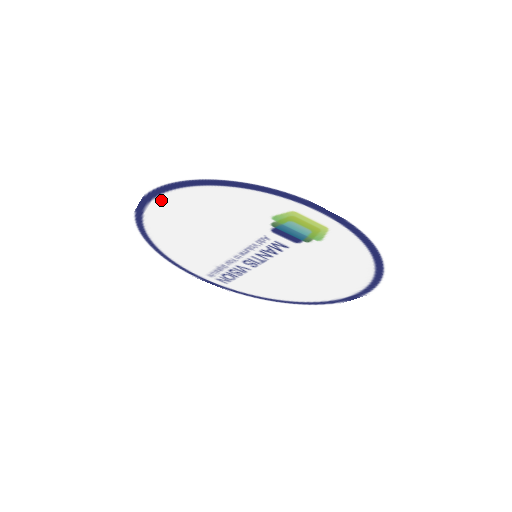
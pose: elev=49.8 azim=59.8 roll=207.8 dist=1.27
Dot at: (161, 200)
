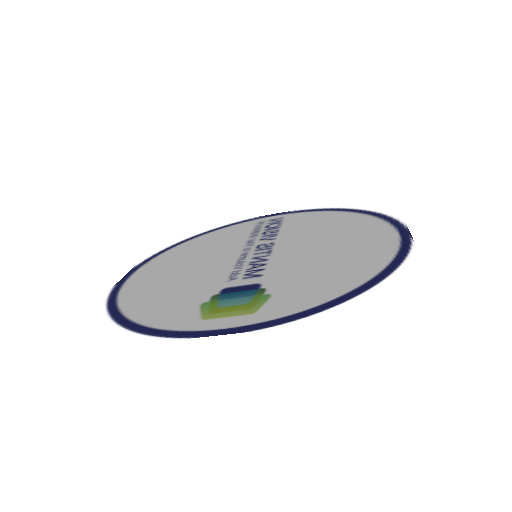
Dot at: (127, 285)
